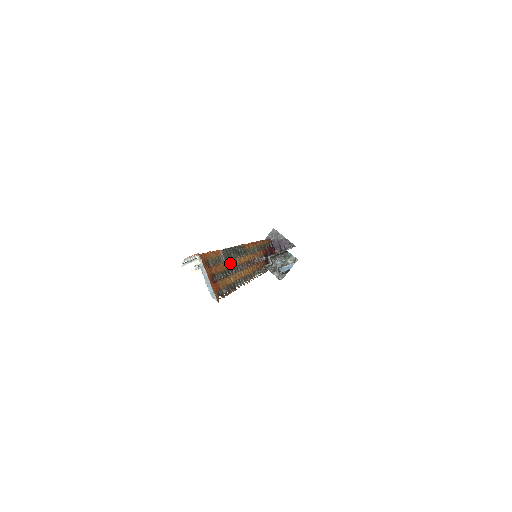
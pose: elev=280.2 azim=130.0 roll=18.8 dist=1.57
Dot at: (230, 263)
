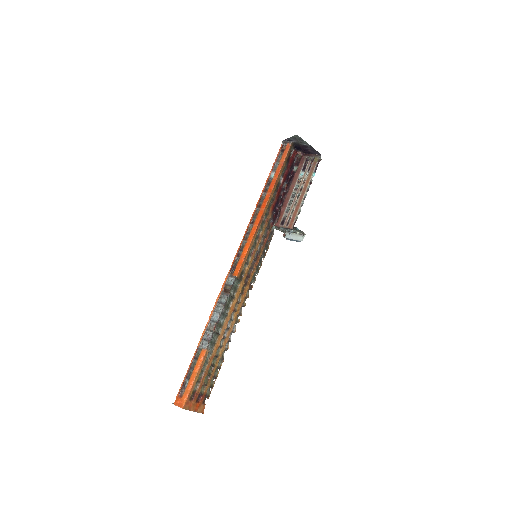
Dot at: (218, 340)
